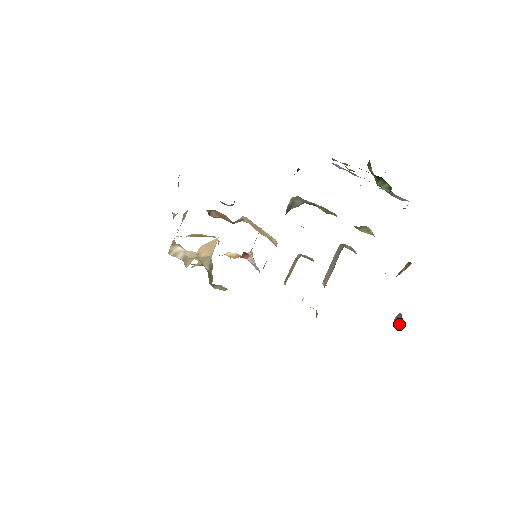
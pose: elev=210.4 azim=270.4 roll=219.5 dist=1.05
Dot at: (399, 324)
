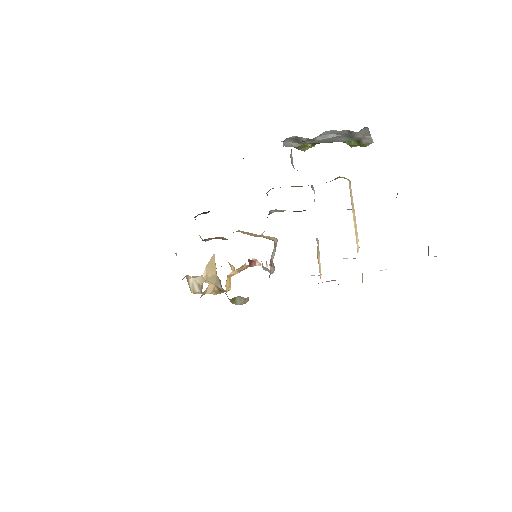
Dot at: (428, 252)
